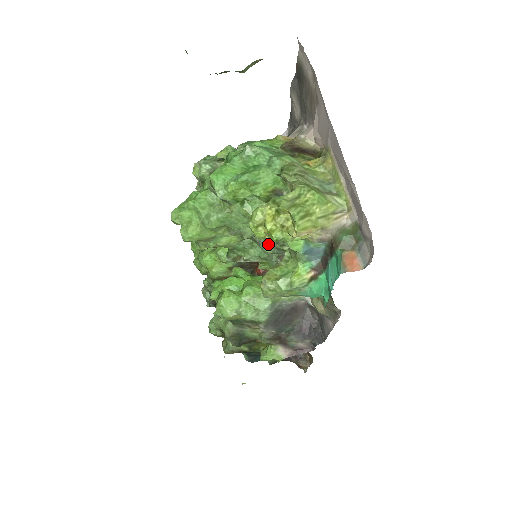
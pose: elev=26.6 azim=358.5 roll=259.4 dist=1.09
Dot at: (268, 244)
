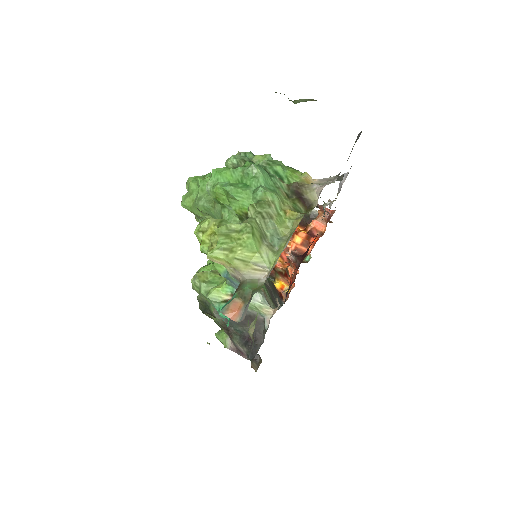
Dot at: occluded
